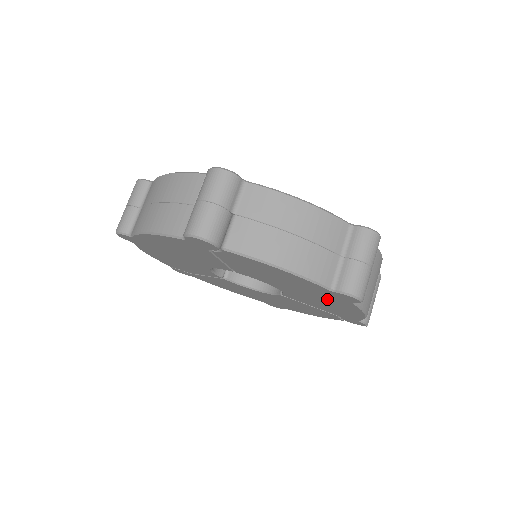
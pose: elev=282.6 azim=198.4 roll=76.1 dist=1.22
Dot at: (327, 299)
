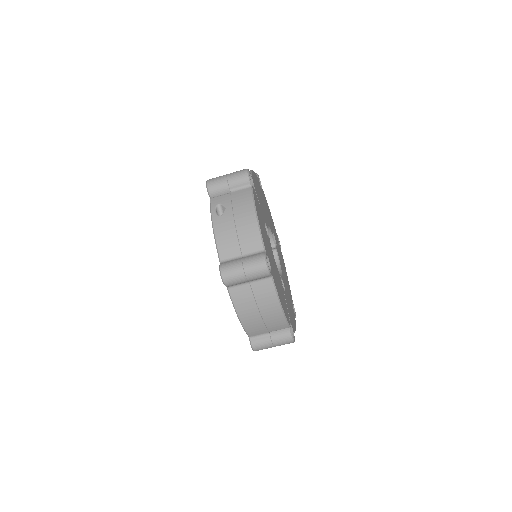
Dot at: occluded
